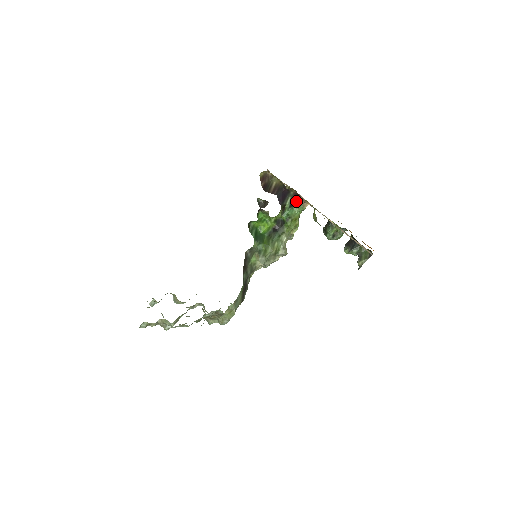
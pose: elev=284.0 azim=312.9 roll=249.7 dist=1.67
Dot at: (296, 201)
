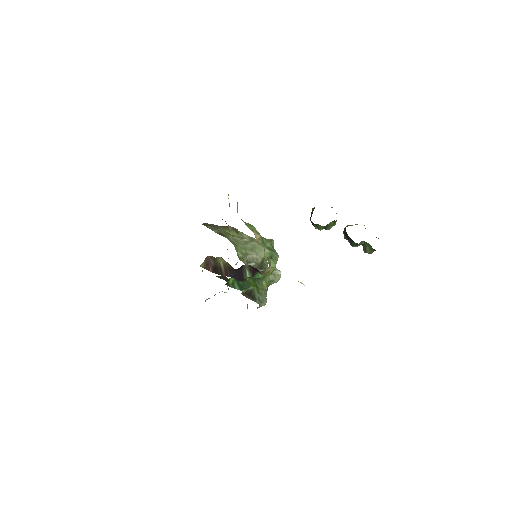
Dot at: (255, 270)
